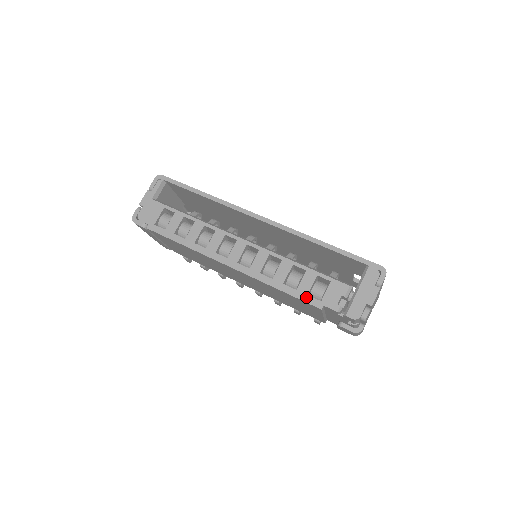
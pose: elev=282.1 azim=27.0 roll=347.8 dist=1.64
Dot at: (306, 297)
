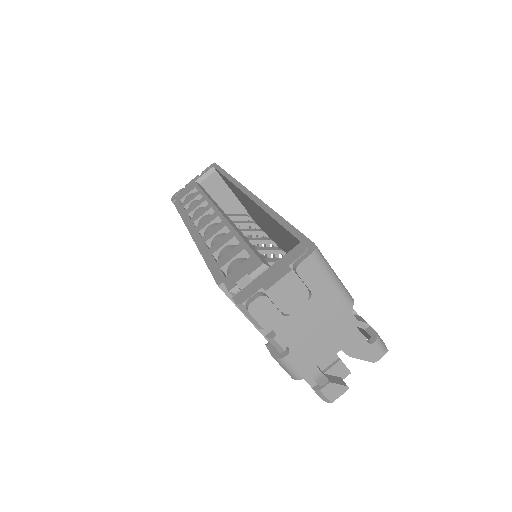
Dot at: (217, 270)
